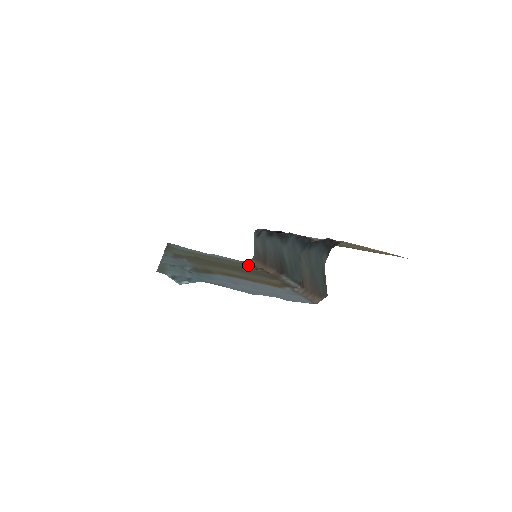
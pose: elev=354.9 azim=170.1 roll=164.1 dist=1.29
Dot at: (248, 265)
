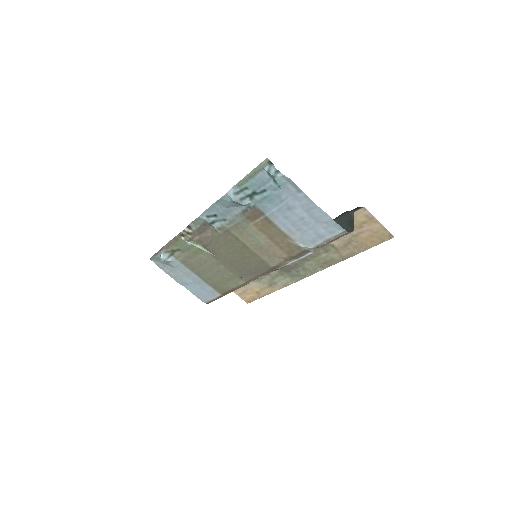
Dot at: (223, 288)
